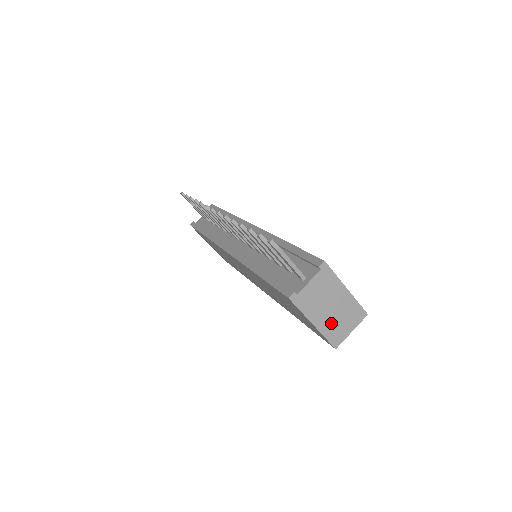
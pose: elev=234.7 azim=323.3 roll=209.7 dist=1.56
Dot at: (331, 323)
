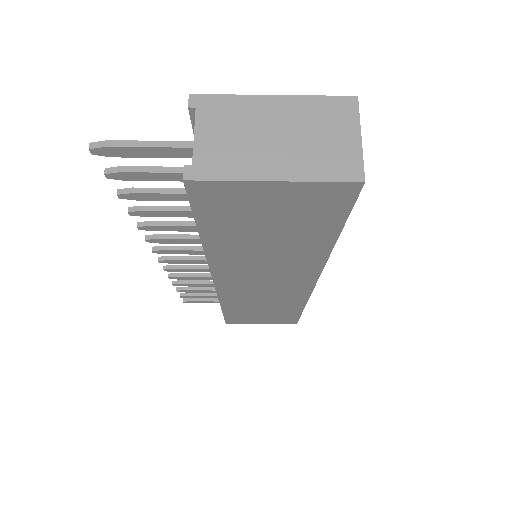
Dot at: (305, 155)
